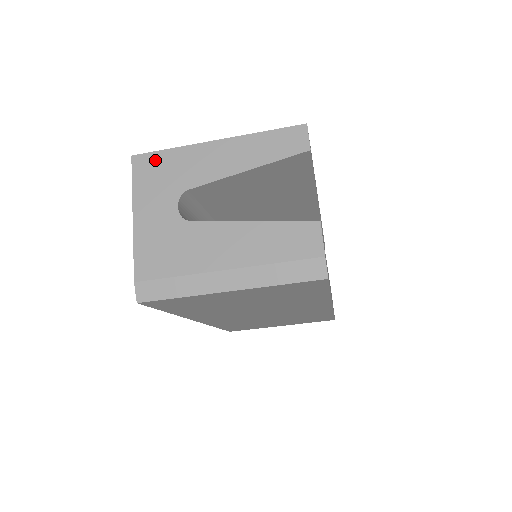
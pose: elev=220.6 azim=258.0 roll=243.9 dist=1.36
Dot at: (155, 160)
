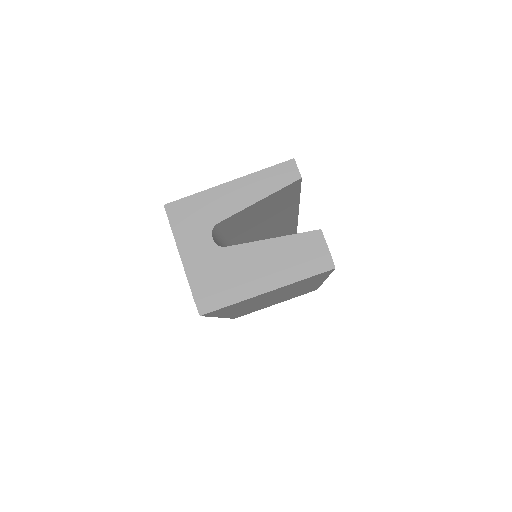
Dot at: (184, 205)
